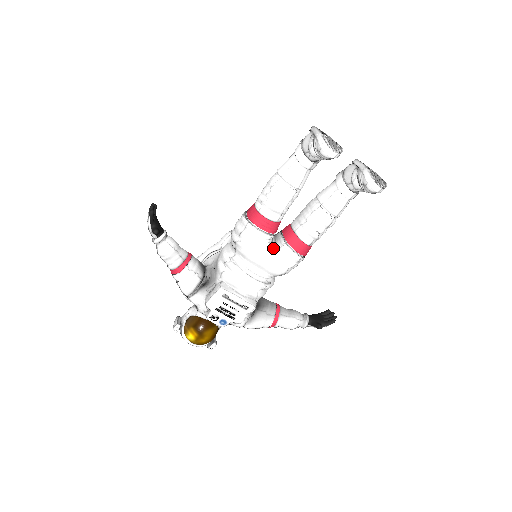
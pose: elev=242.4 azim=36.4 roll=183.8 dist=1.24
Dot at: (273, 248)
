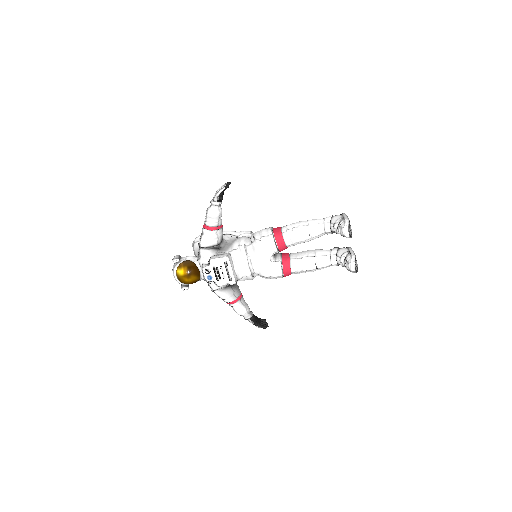
Dot at: (273, 258)
